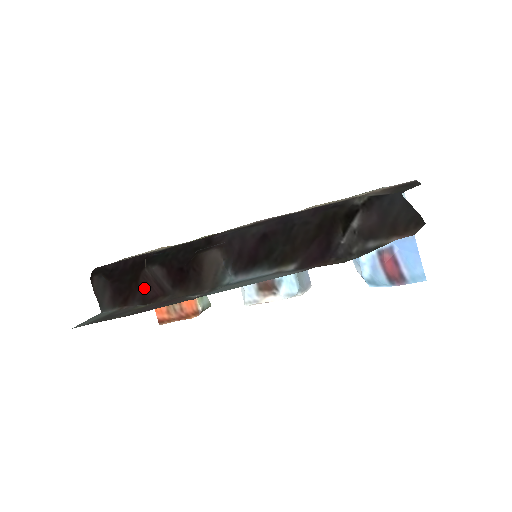
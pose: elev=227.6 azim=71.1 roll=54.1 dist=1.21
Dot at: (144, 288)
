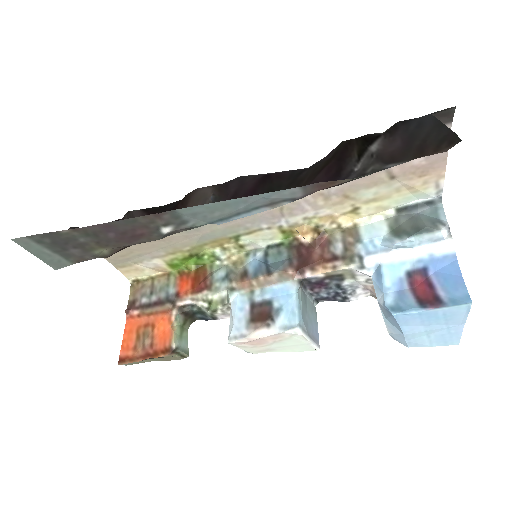
Dot at: occluded
